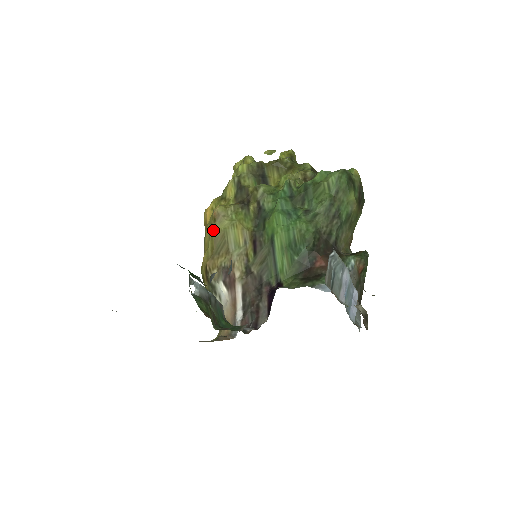
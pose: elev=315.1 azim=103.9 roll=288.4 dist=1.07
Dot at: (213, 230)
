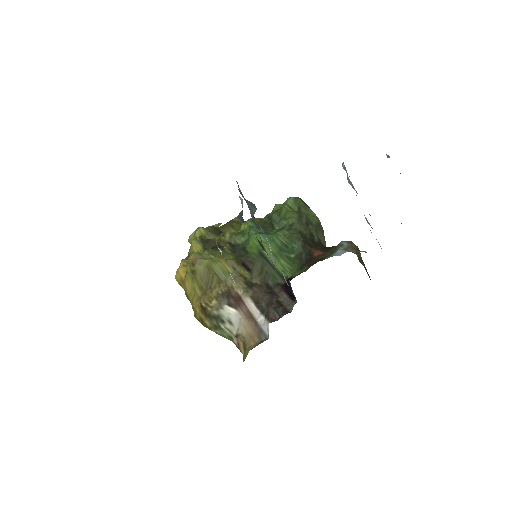
Dot at: (195, 273)
